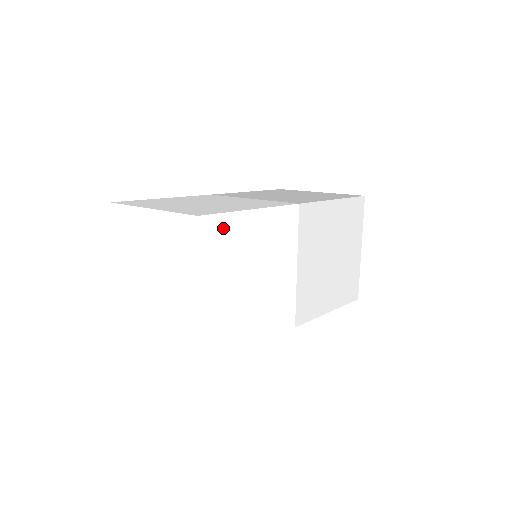
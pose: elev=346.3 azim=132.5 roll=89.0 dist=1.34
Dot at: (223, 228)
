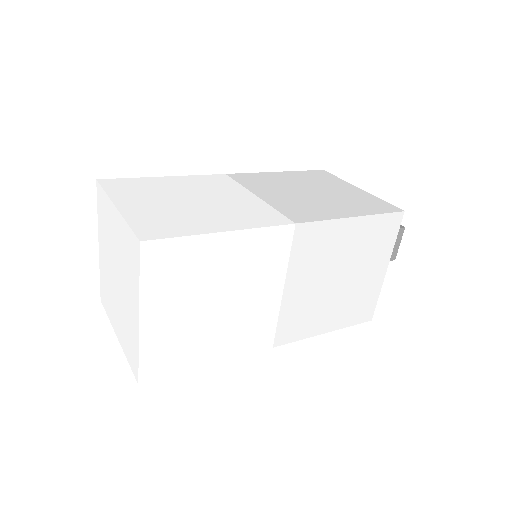
Dot at: (177, 252)
